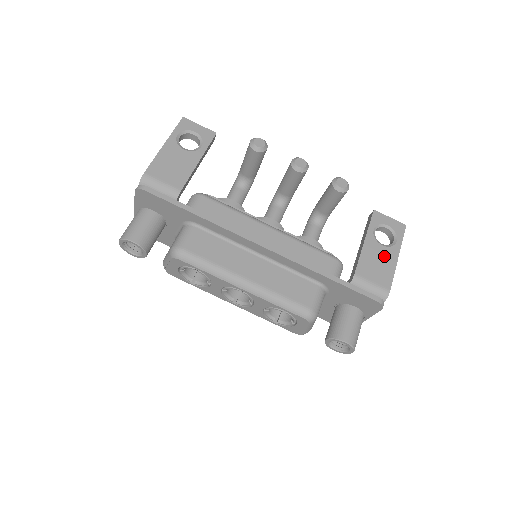
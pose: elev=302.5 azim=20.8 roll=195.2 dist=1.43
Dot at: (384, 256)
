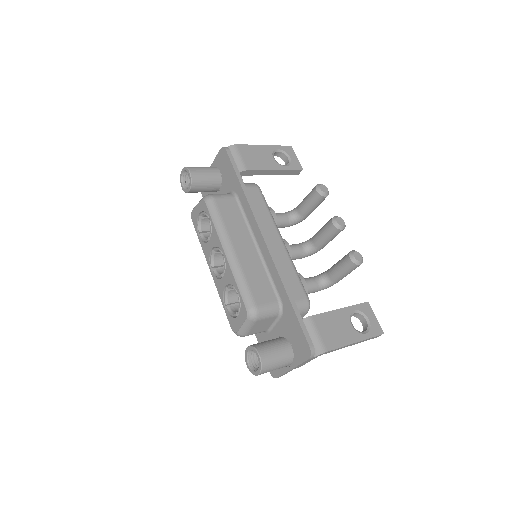
Dot at: (346, 330)
